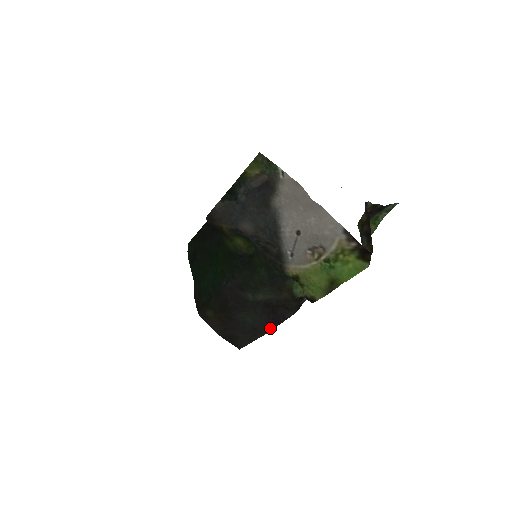
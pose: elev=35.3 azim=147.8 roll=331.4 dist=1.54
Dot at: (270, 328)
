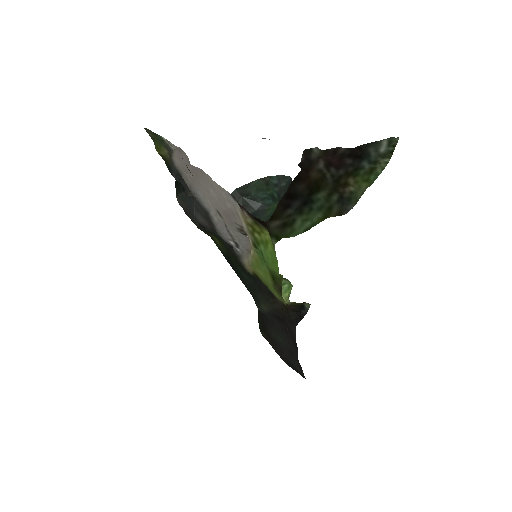
Dot at: (296, 350)
